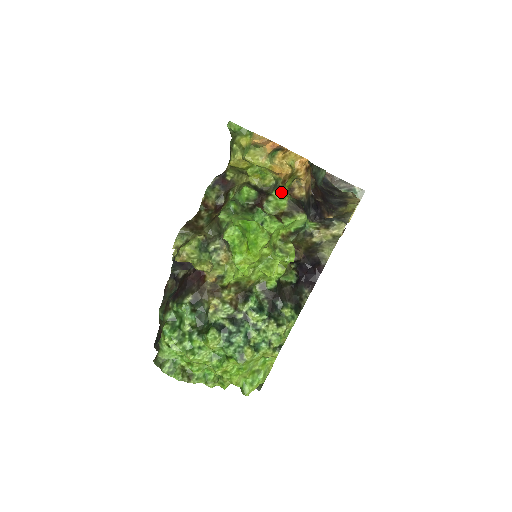
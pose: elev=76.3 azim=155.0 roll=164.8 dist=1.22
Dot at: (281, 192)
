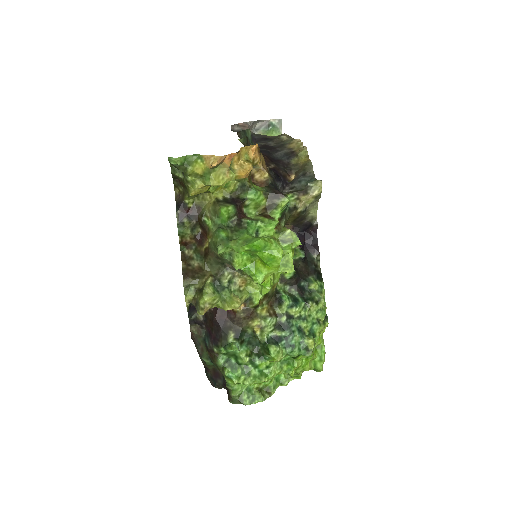
Dot at: (255, 192)
